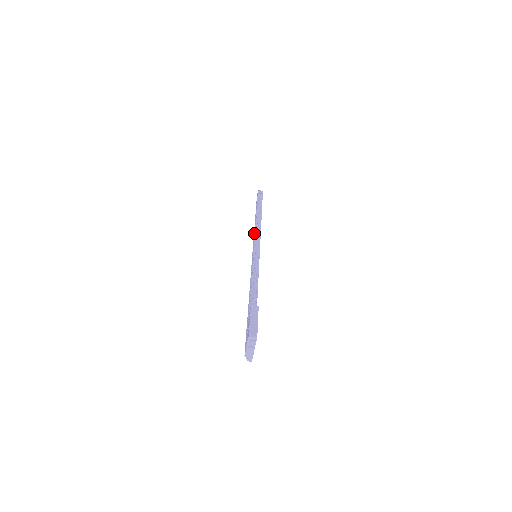
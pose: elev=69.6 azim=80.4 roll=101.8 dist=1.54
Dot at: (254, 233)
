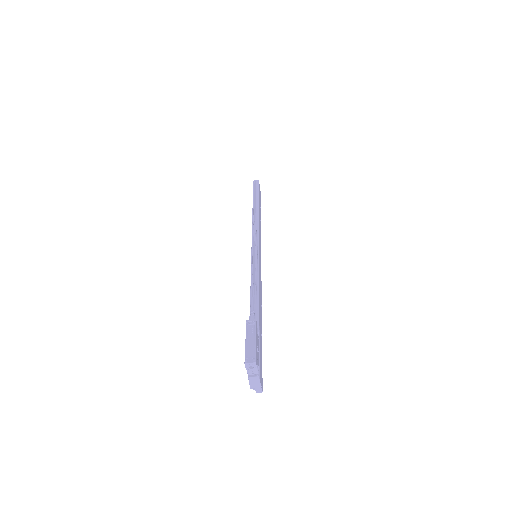
Dot at: occluded
